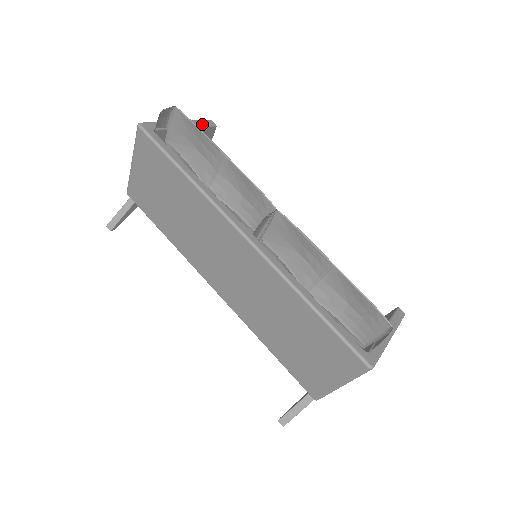
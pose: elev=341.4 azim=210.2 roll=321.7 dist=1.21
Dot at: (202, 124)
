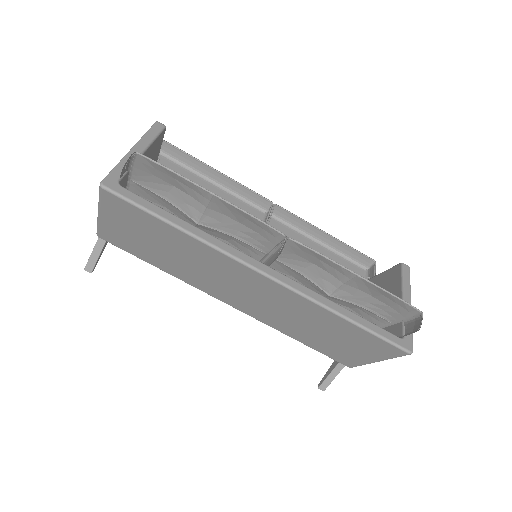
Dot at: (154, 136)
